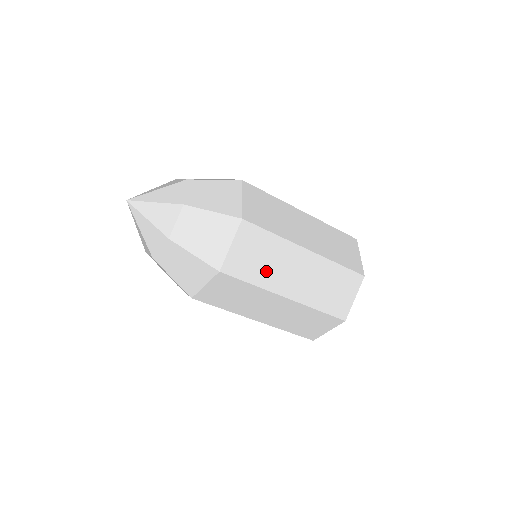
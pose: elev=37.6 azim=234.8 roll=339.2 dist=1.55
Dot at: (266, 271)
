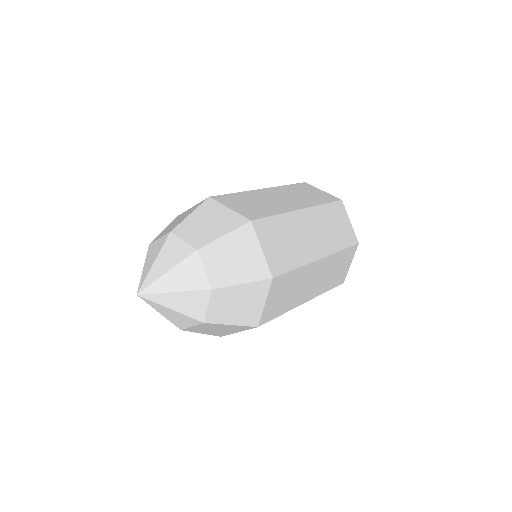
Dot at: occluded
